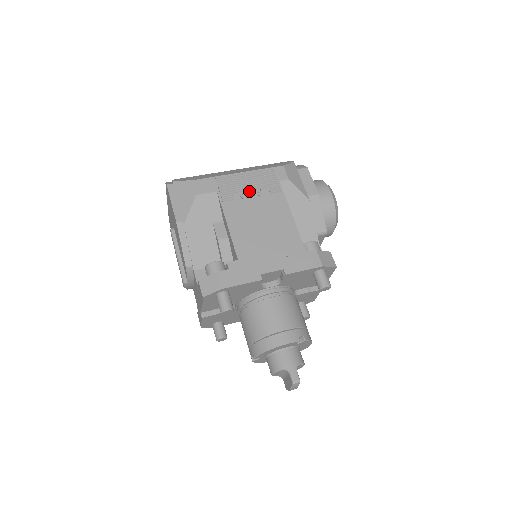
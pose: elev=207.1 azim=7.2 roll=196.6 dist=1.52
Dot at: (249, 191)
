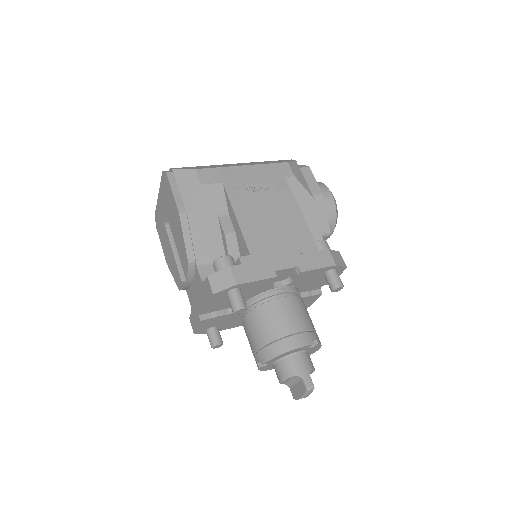
Dot at: (256, 185)
